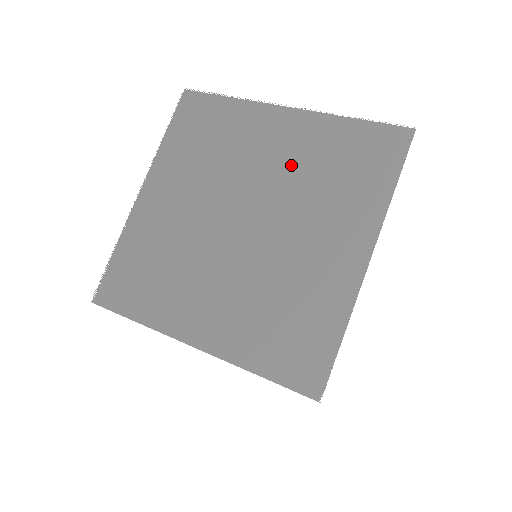
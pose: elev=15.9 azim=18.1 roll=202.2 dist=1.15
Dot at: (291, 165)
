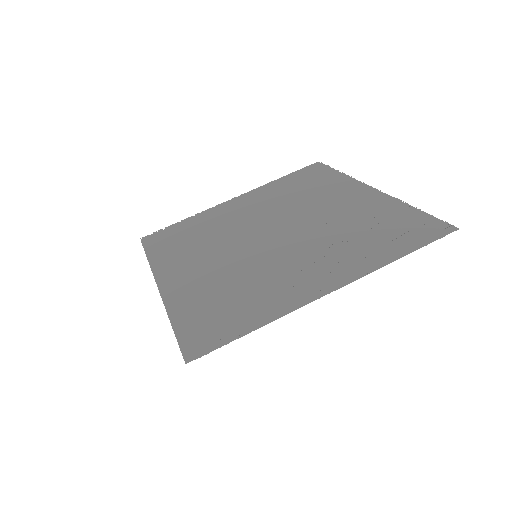
Dot at: (339, 217)
